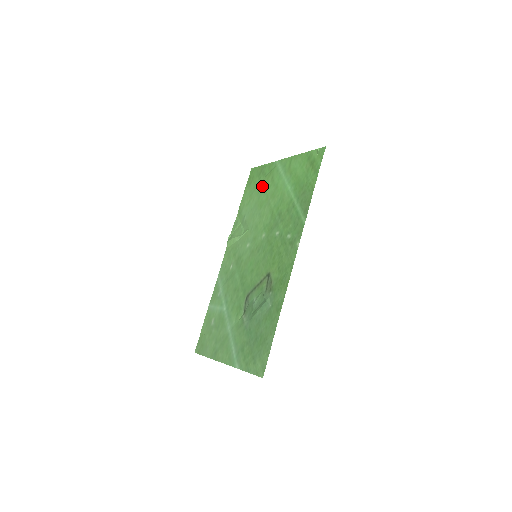
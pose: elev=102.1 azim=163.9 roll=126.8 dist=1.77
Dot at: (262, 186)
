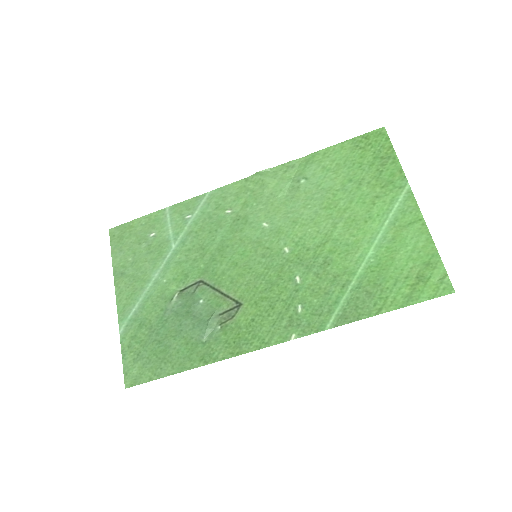
Dot at: (360, 182)
